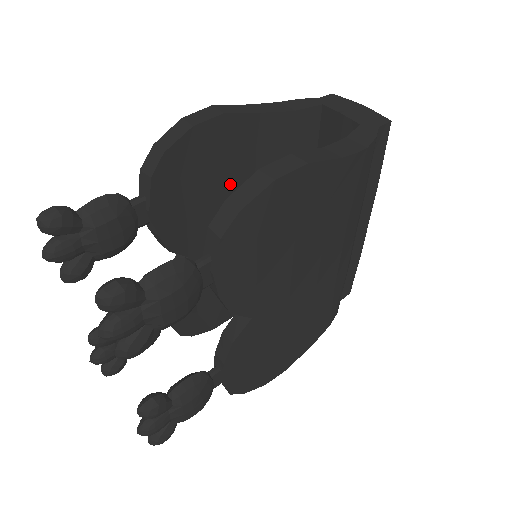
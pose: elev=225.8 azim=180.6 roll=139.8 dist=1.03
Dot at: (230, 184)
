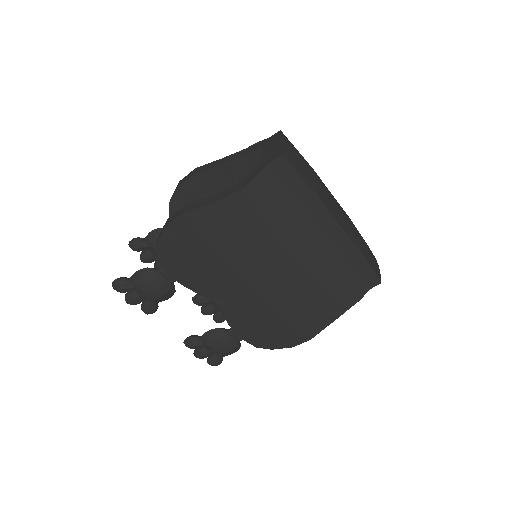
Dot at: occluded
